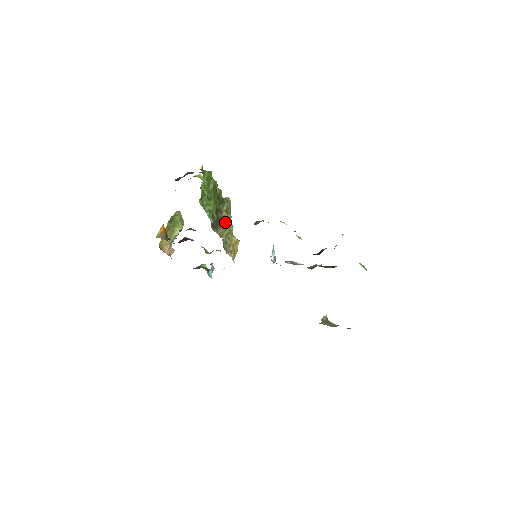
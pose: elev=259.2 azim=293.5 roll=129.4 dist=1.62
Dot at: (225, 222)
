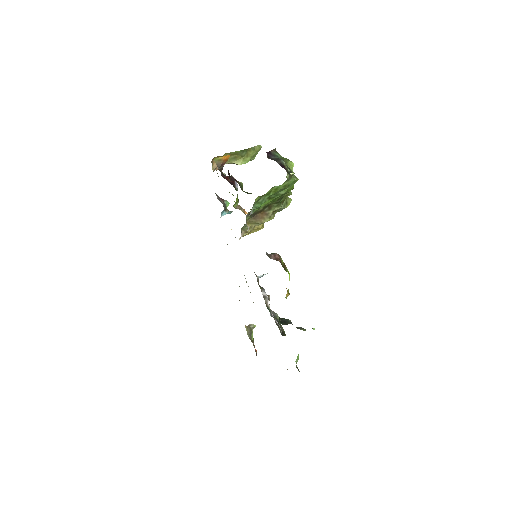
Dot at: (263, 218)
